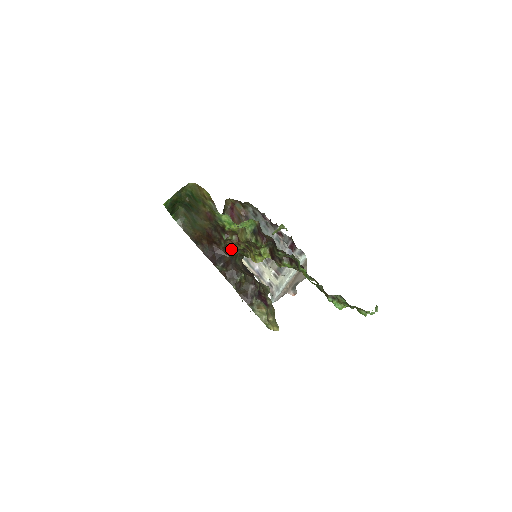
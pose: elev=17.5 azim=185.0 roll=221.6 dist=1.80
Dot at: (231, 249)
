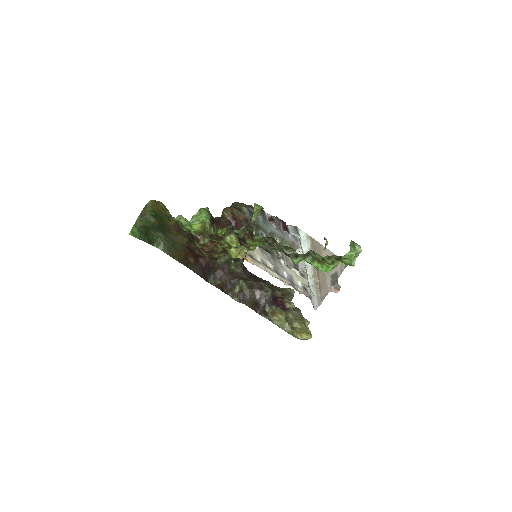
Dot at: (216, 256)
